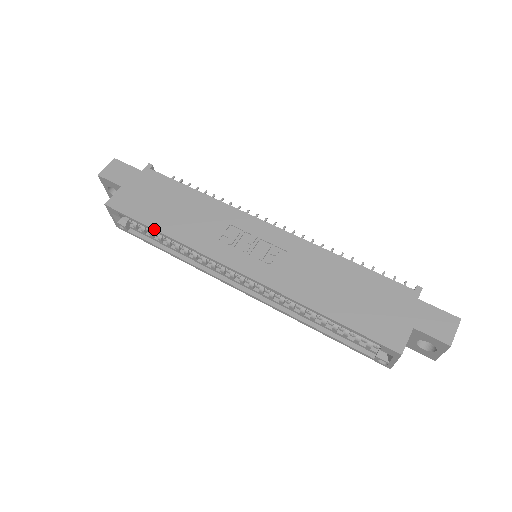
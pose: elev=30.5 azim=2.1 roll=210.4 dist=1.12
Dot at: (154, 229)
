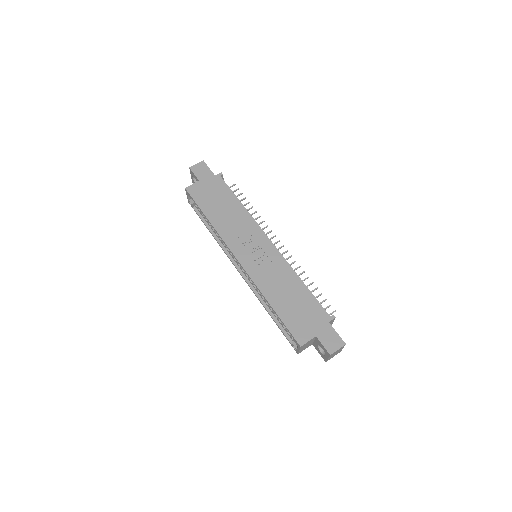
Dot at: (205, 215)
